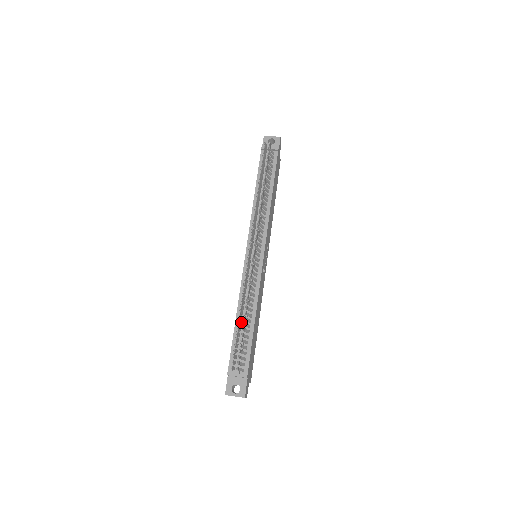
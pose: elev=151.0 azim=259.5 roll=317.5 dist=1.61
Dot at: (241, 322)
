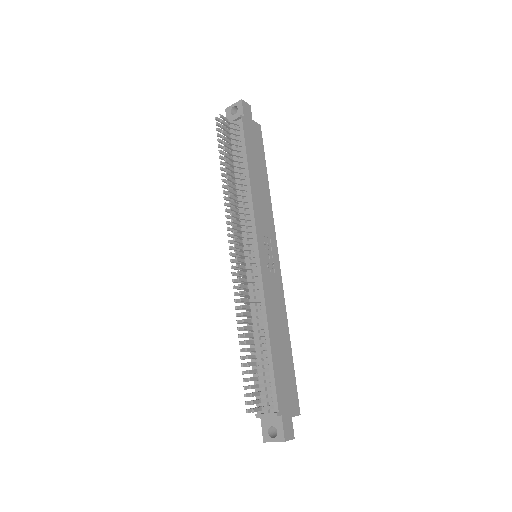
Dot at: occluded
